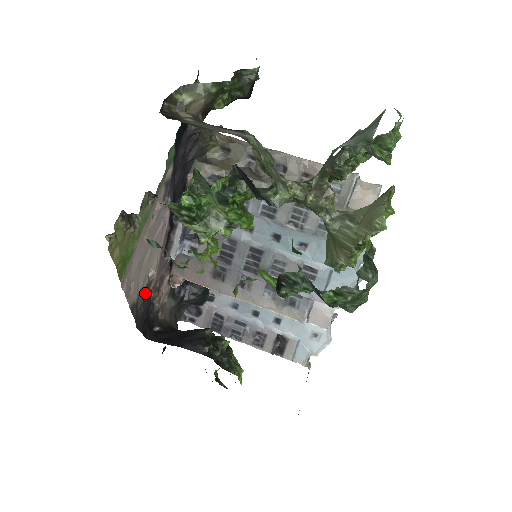
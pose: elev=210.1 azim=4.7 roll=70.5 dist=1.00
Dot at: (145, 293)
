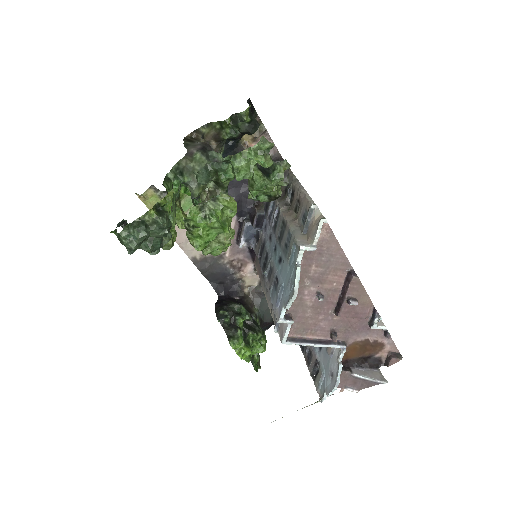
Dot at: (216, 260)
